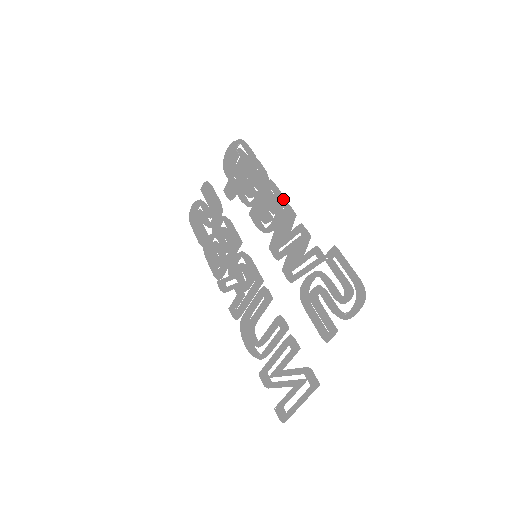
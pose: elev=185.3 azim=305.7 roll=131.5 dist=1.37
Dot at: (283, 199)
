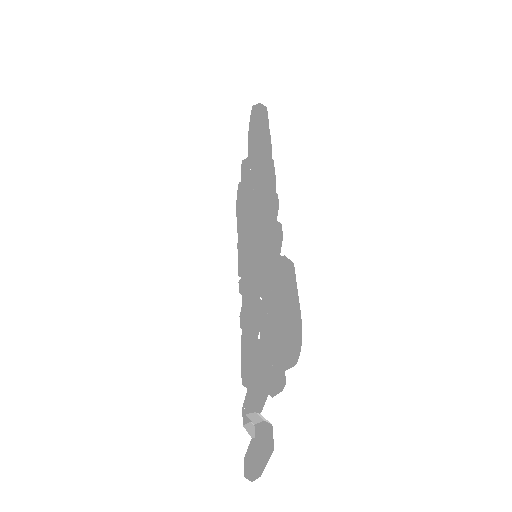
Dot at: (271, 182)
